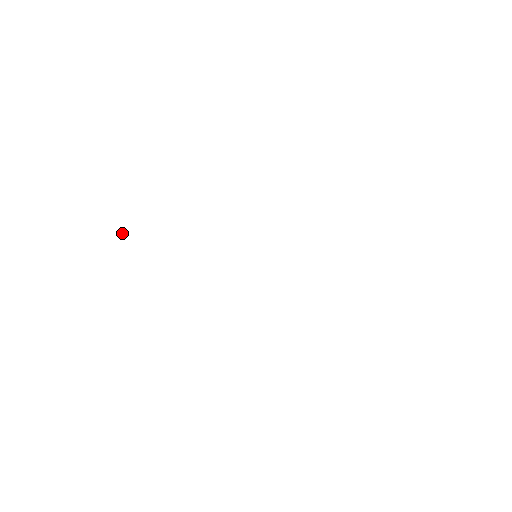
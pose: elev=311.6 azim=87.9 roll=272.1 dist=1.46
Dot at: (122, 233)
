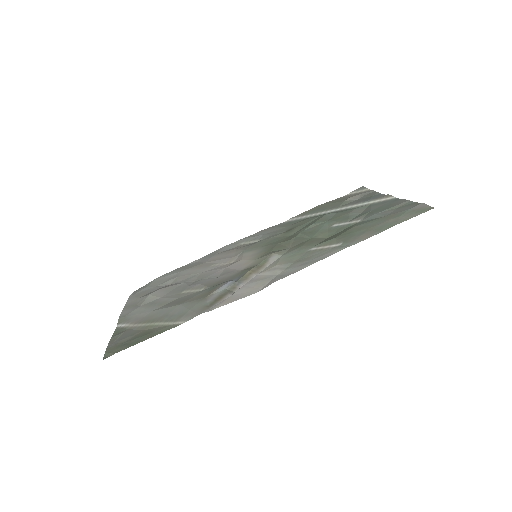
Dot at: (121, 334)
